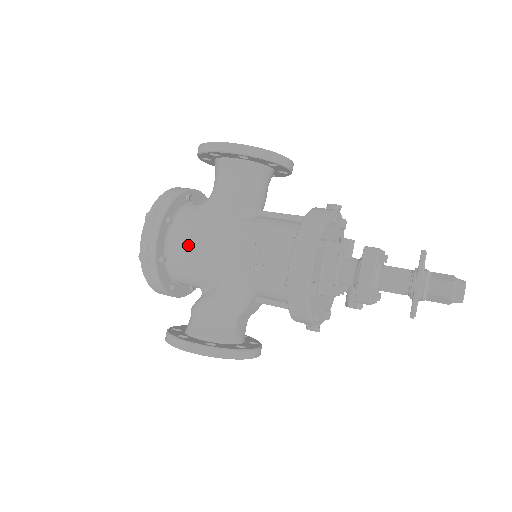
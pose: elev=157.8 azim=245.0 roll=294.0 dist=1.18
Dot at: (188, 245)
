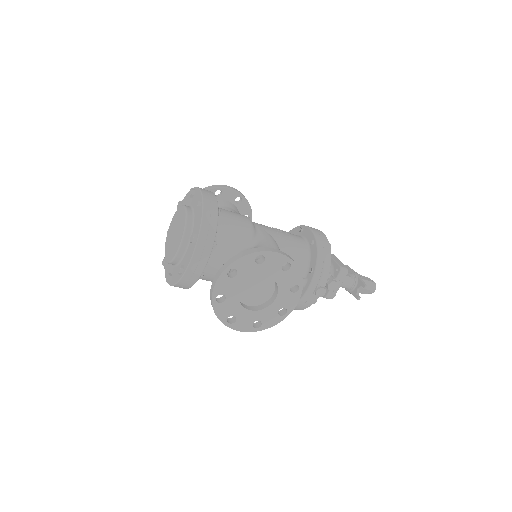
Dot at: (232, 213)
